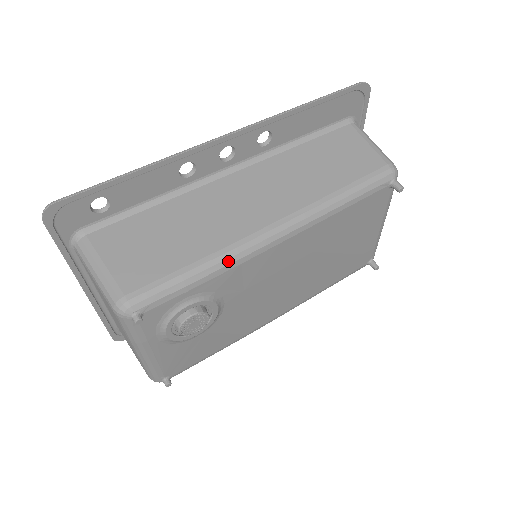
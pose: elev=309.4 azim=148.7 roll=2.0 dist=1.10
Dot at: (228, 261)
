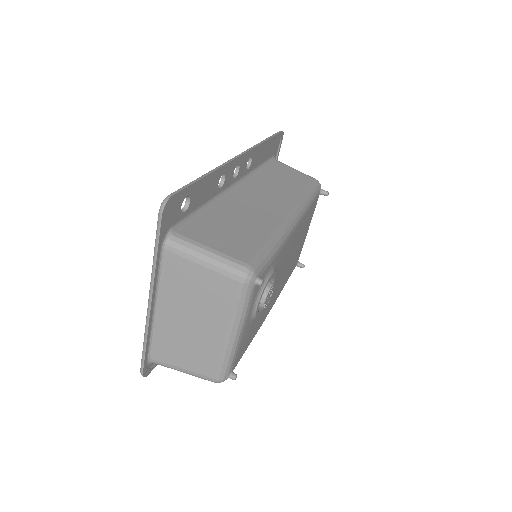
Dot at: (284, 237)
